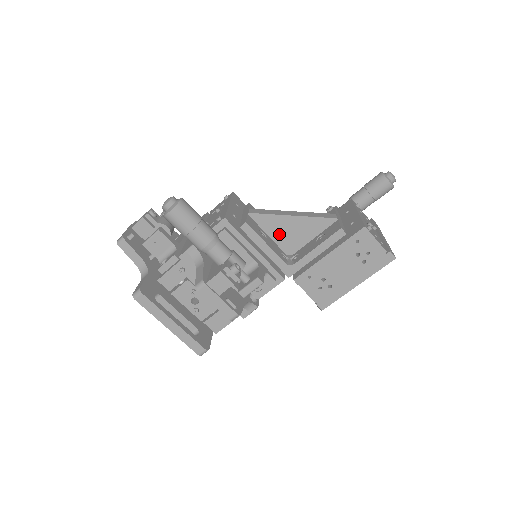
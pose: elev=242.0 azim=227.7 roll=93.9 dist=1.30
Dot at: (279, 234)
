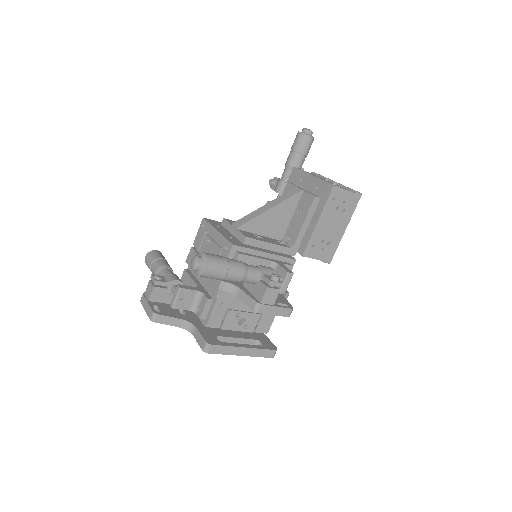
Dot at: (267, 229)
